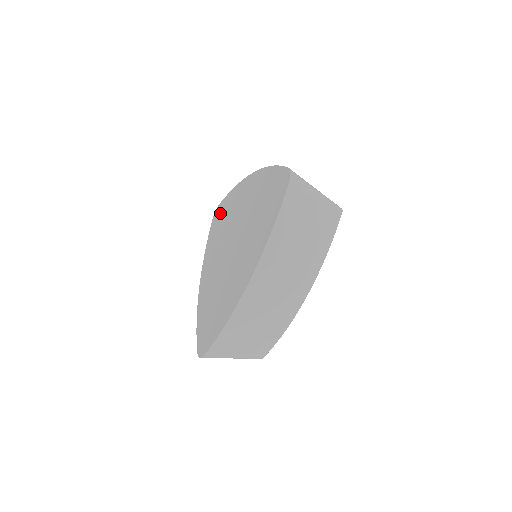
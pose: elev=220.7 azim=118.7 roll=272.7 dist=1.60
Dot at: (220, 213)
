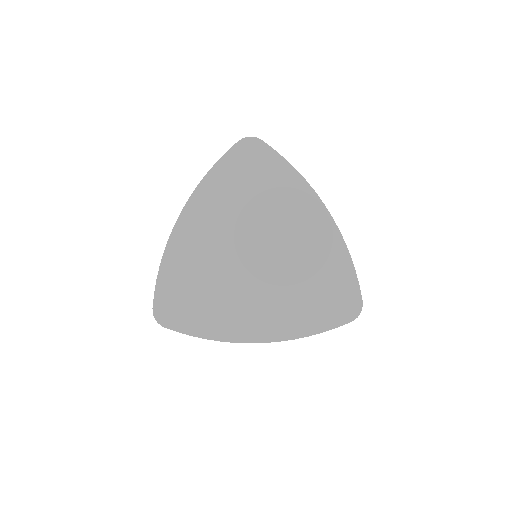
Dot at: (257, 163)
